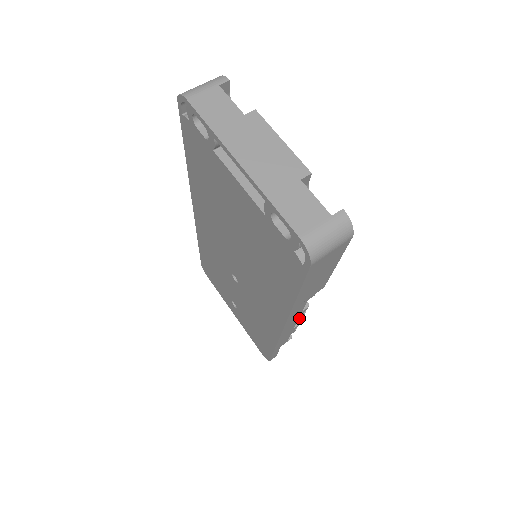
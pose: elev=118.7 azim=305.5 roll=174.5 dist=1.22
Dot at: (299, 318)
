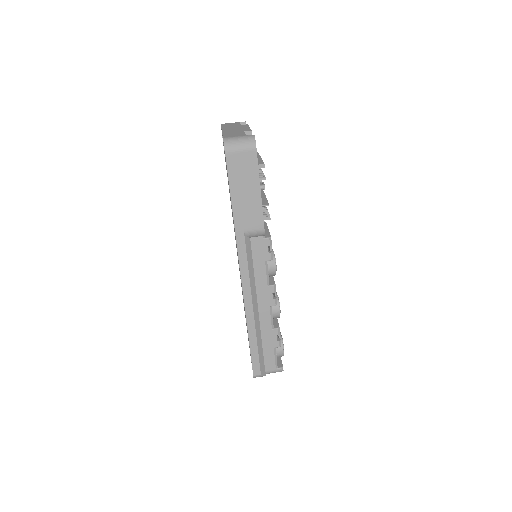
Dot at: (270, 304)
